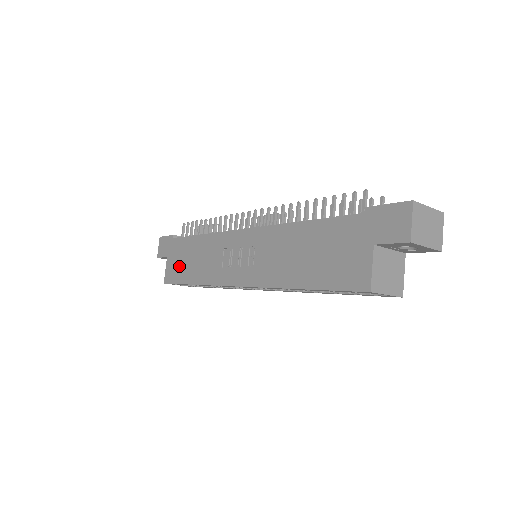
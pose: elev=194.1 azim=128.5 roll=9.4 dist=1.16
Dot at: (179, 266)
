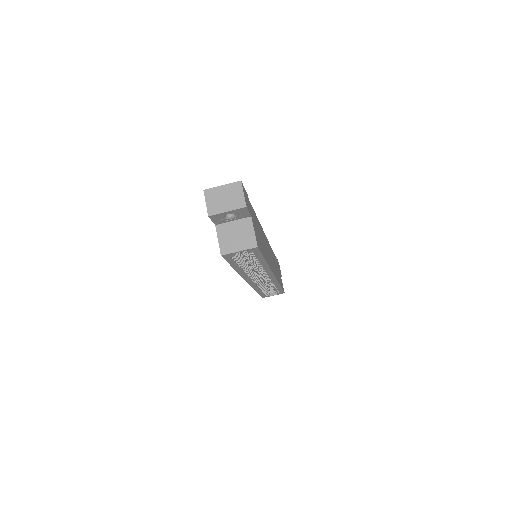
Dot at: occluded
